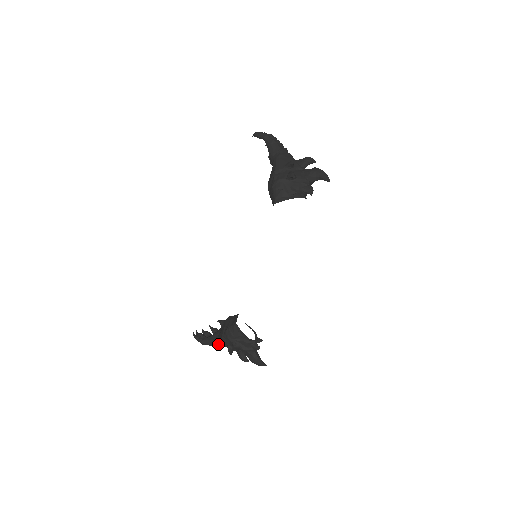
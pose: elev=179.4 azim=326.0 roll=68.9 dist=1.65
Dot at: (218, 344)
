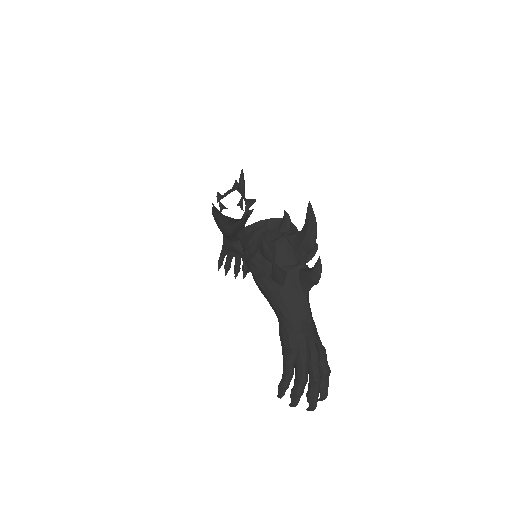
Dot at: (287, 323)
